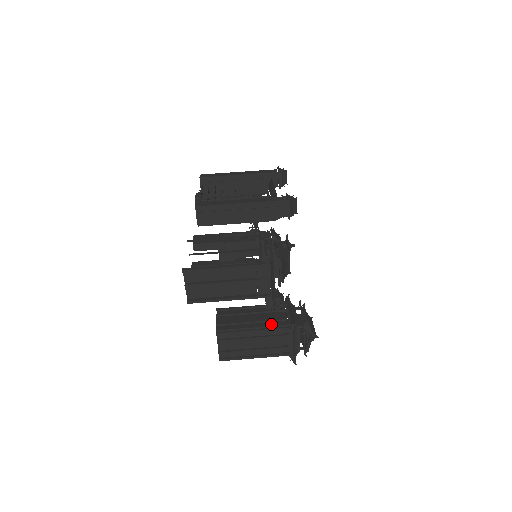
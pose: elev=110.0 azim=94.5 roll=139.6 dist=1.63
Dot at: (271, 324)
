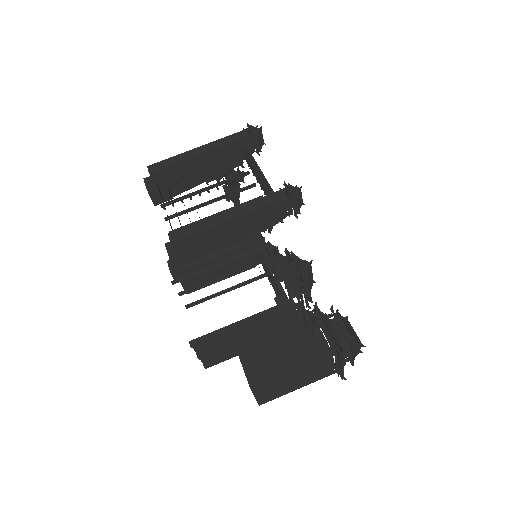
Dot at: (311, 355)
